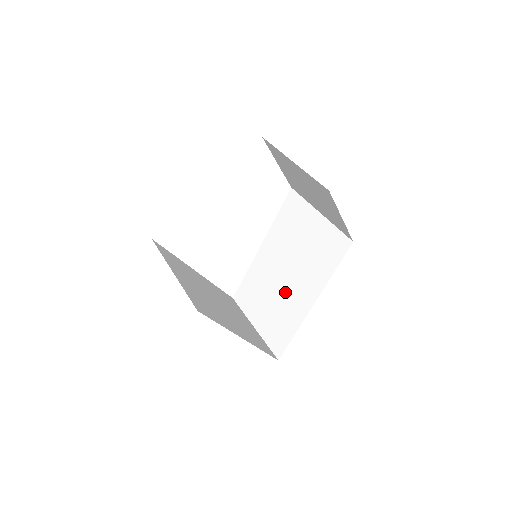
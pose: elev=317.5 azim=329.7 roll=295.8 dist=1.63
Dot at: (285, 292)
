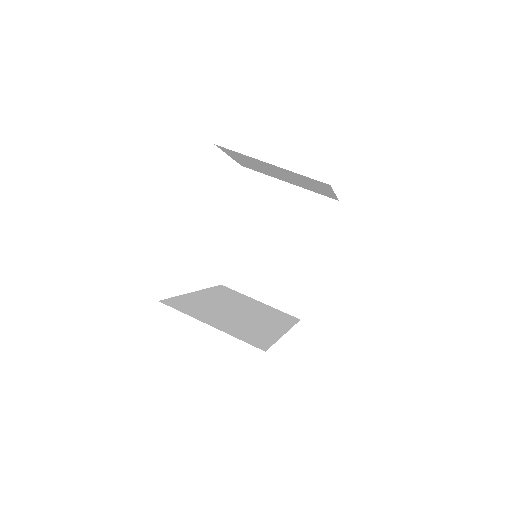
Dot at: (281, 263)
